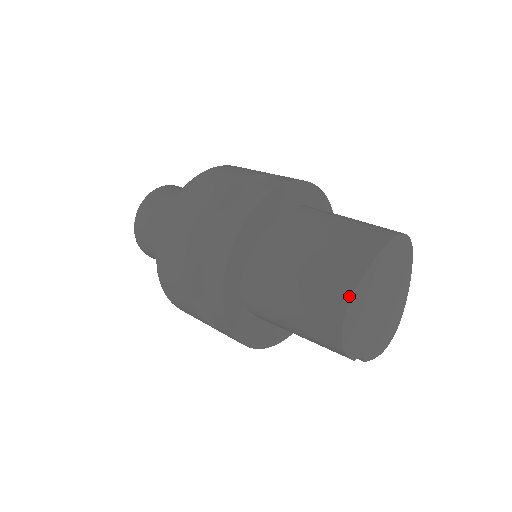
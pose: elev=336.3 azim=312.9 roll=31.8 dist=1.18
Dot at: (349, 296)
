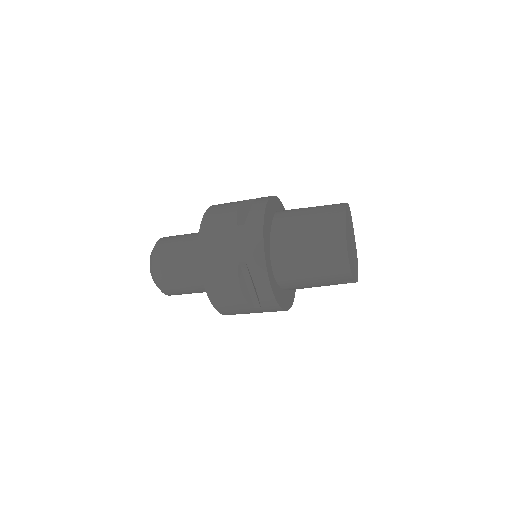
Dot at: (344, 239)
